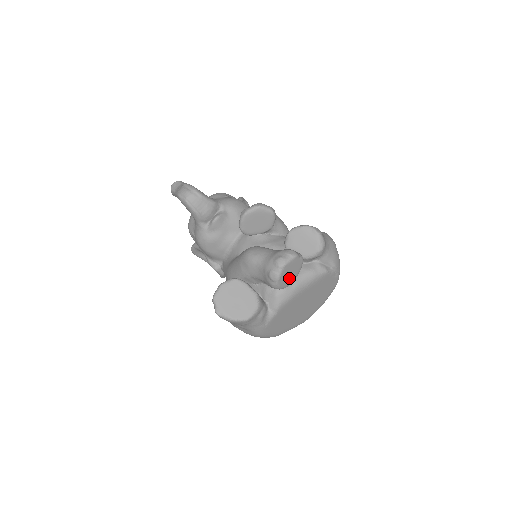
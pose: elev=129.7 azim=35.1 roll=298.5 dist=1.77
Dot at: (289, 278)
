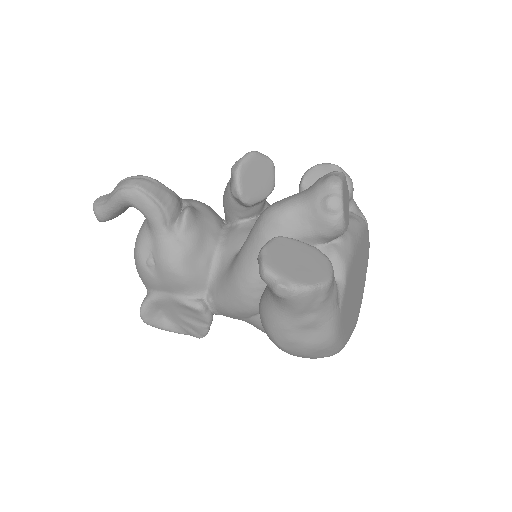
Dot at: (346, 212)
